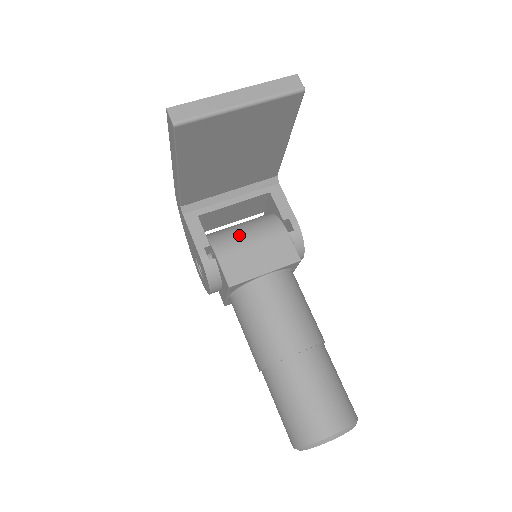
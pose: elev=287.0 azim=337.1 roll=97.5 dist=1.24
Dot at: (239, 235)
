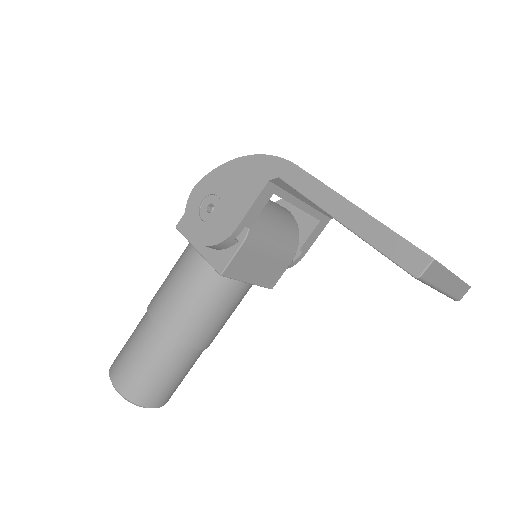
Dot at: (271, 236)
